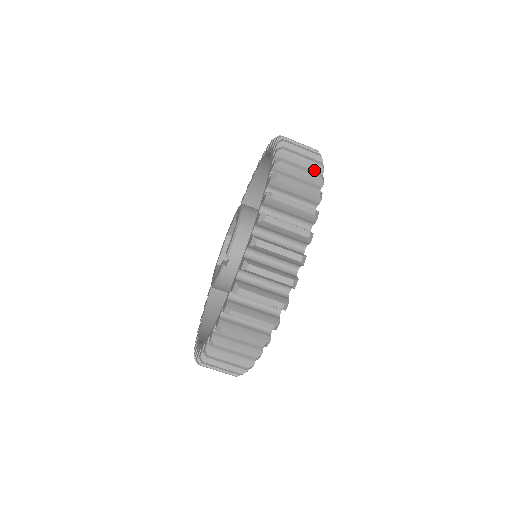
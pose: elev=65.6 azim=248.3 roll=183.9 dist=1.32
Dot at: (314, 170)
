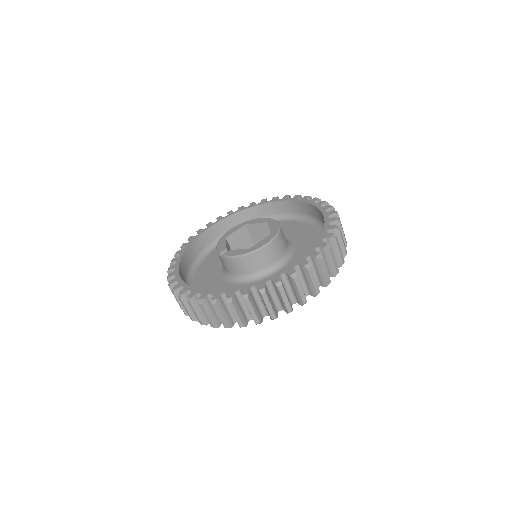
Dot at: (284, 307)
